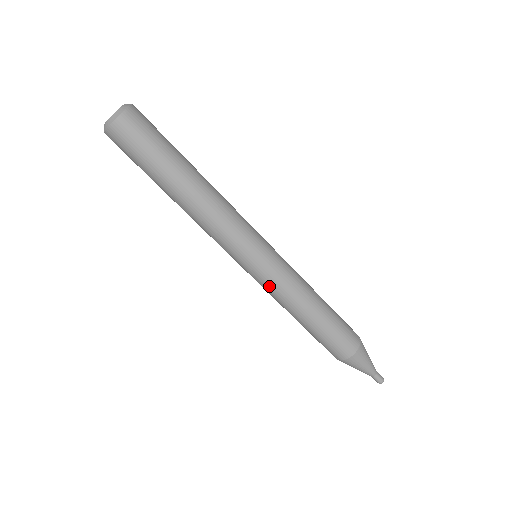
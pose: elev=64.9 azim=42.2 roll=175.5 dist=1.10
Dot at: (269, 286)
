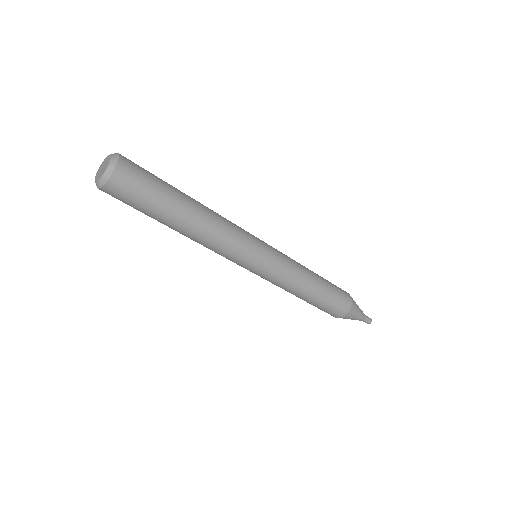
Dot at: occluded
